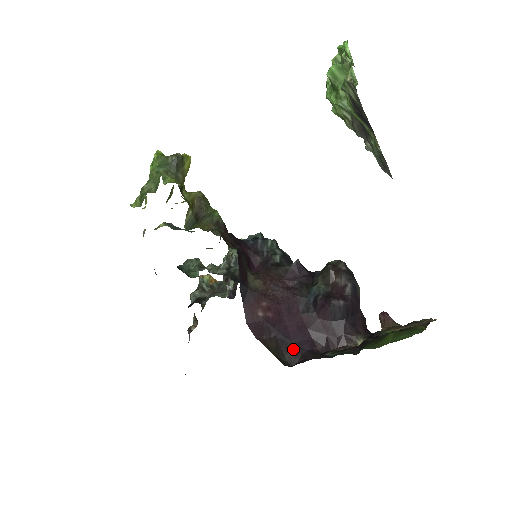
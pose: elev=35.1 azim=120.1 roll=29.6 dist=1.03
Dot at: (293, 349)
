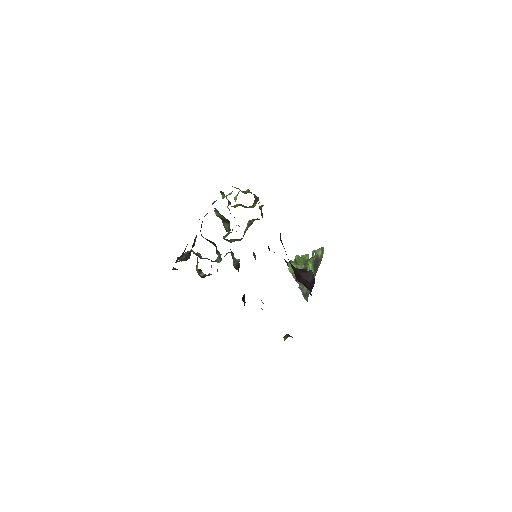
Dot at: occluded
